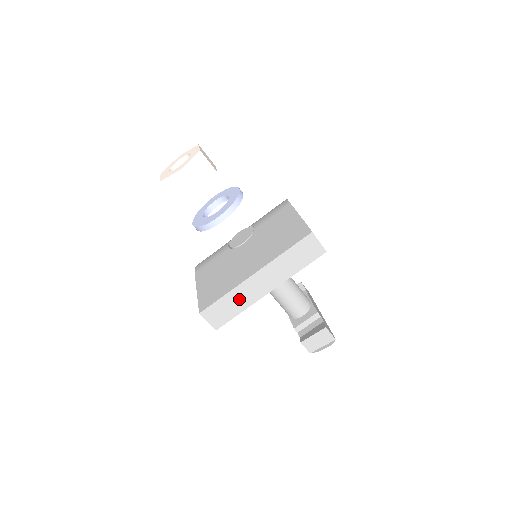
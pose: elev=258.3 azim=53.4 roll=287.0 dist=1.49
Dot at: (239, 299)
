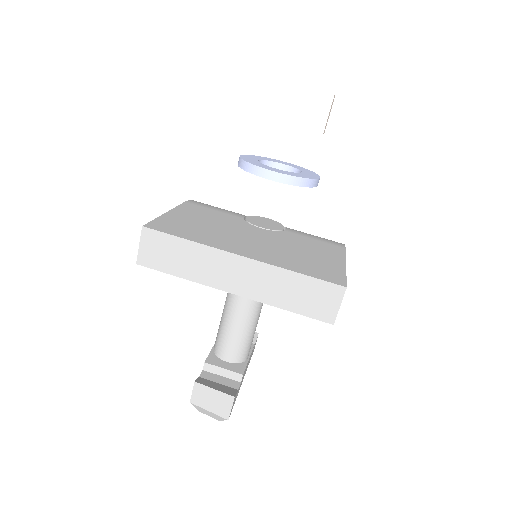
Dot at: (196, 262)
